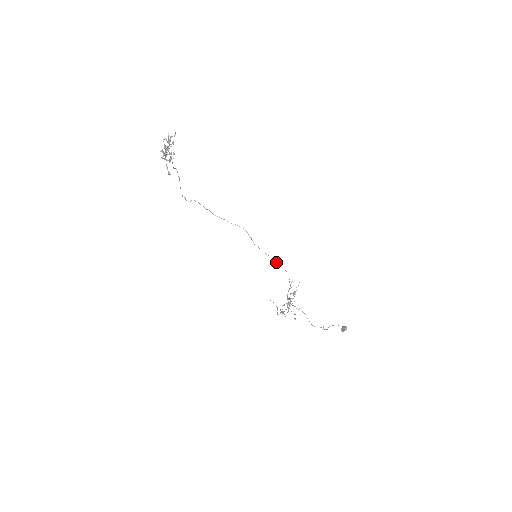
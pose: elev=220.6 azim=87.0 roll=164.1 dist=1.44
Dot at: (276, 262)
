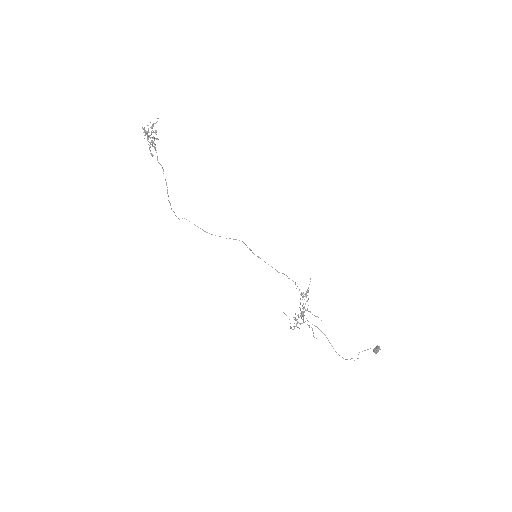
Dot at: occluded
